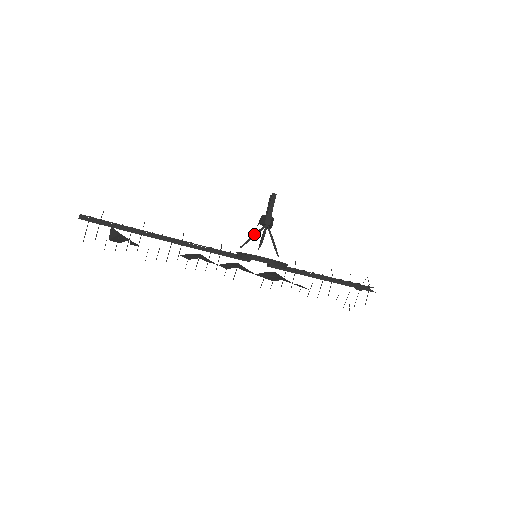
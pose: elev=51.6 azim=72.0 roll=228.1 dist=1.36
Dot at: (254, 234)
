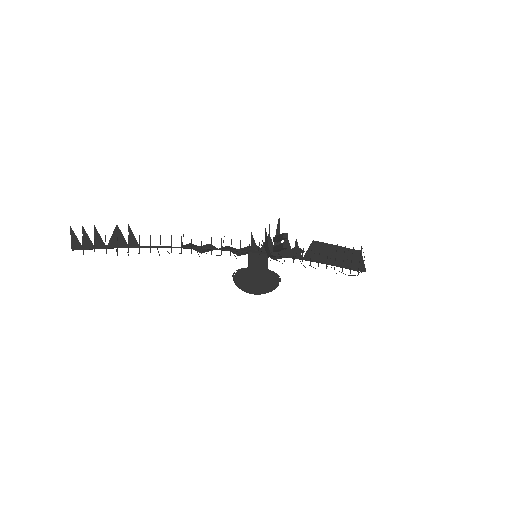
Dot at: occluded
